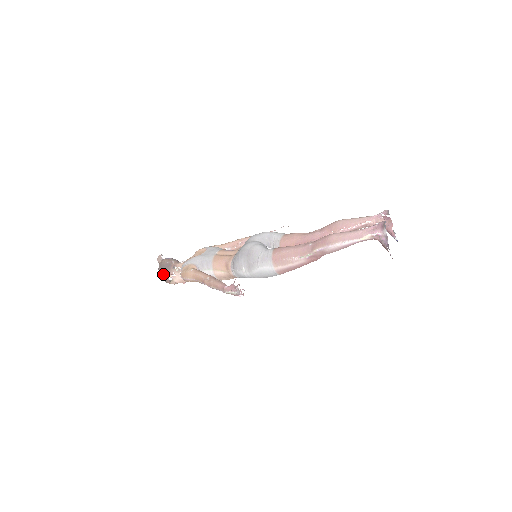
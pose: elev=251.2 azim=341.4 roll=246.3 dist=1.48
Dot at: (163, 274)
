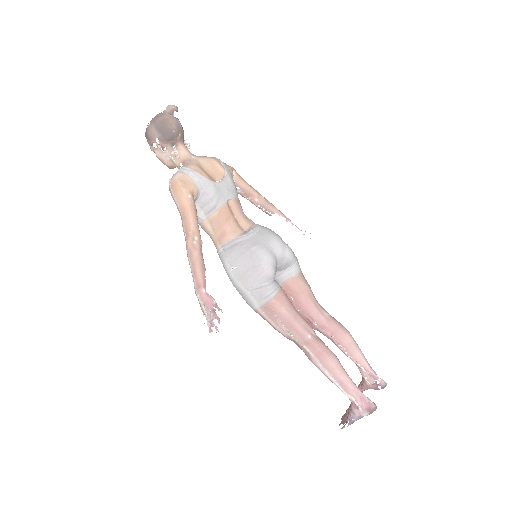
Dot at: (154, 132)
